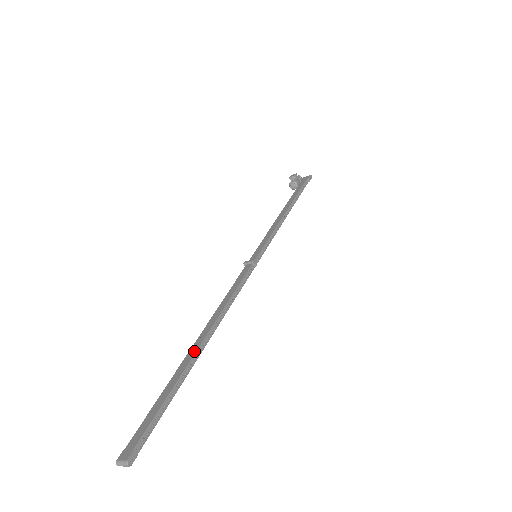
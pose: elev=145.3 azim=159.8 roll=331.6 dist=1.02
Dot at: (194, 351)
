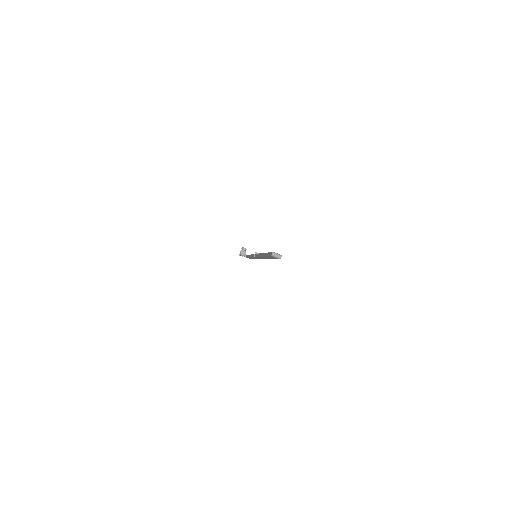
Dot at: occluded
